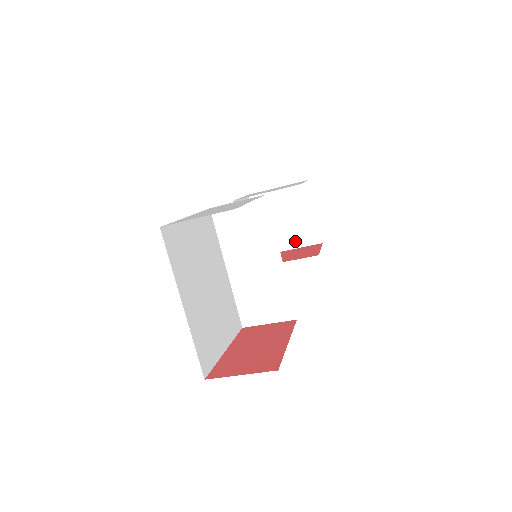
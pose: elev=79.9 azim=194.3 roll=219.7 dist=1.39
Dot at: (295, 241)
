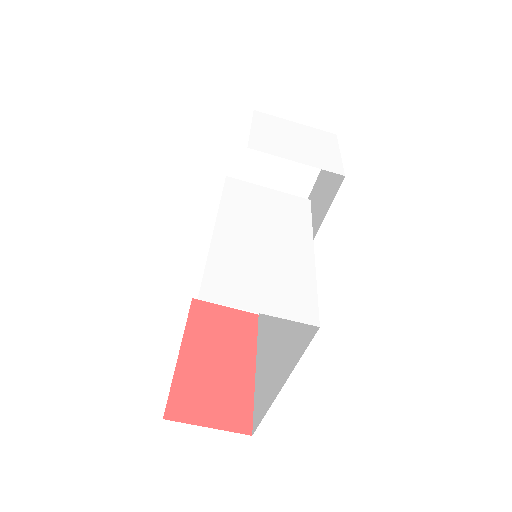
Dot at: (278, 187)
